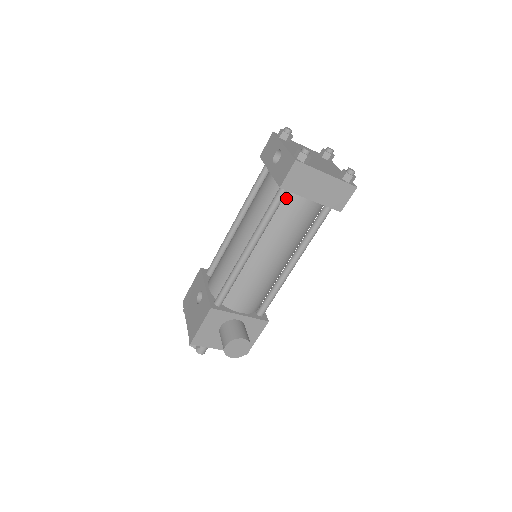
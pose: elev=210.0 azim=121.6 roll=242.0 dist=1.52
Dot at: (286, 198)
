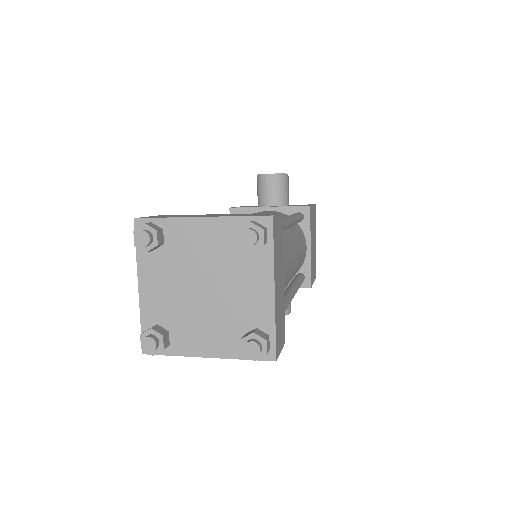
Dot at: occluded
